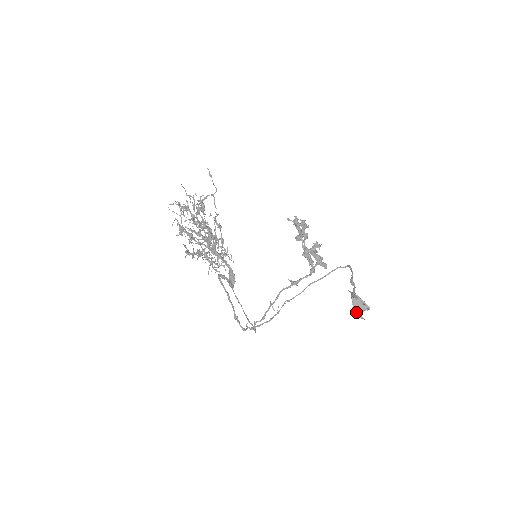
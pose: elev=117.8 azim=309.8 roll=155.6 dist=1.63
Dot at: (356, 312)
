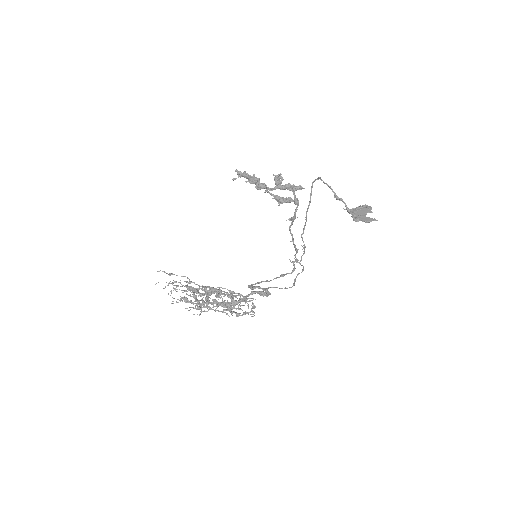
Dot at: occluded
